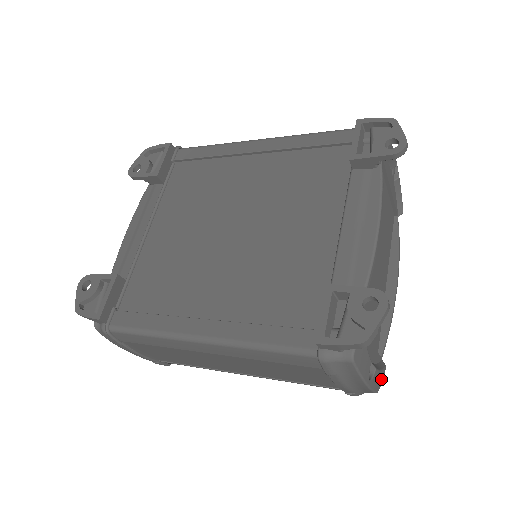
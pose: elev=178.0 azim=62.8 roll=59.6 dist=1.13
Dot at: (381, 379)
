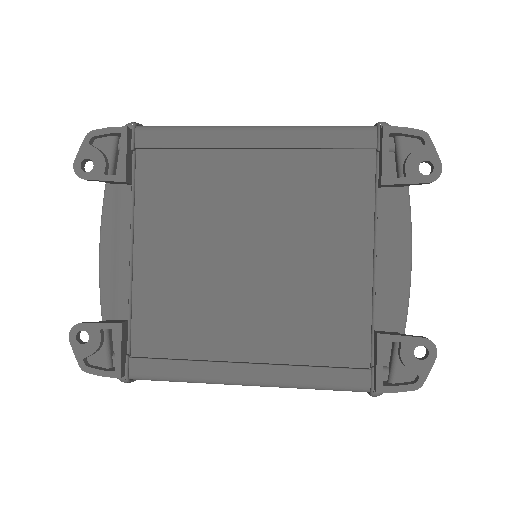
Dot at: occluded
